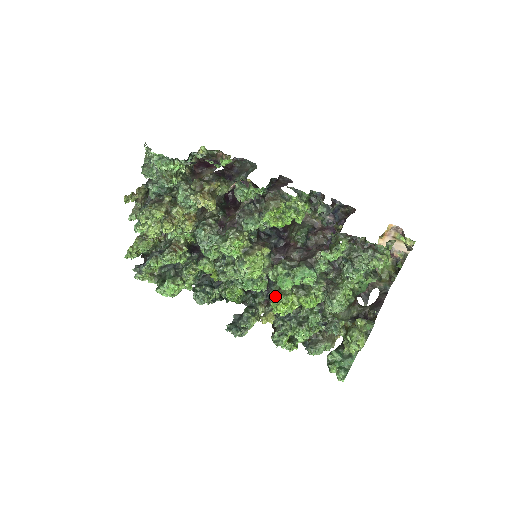
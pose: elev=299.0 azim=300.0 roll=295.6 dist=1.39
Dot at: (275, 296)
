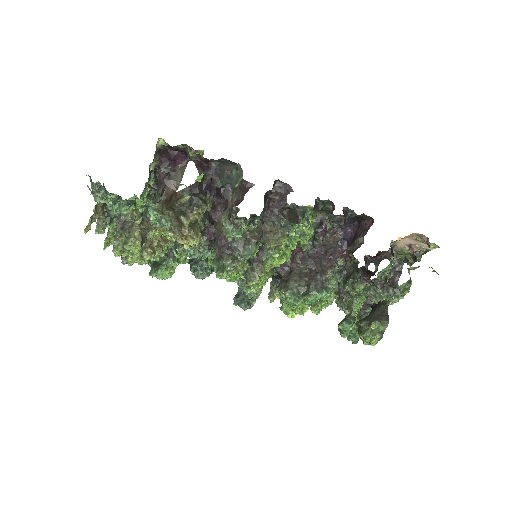
Dot at: (284, 304)
